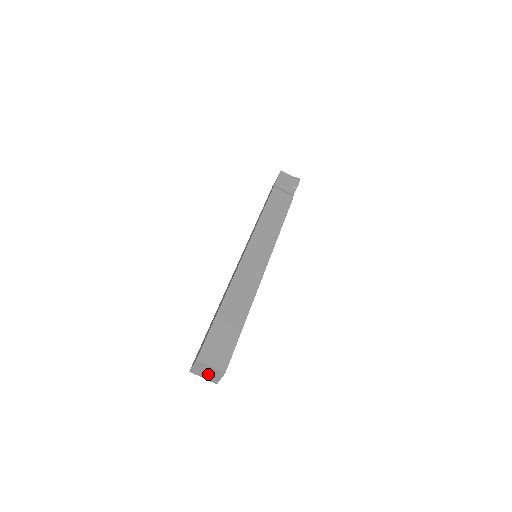
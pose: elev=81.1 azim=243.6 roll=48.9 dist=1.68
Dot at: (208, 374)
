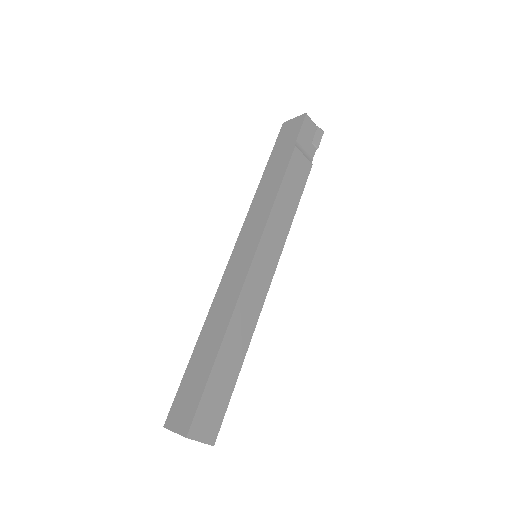
Dot at: occluded
